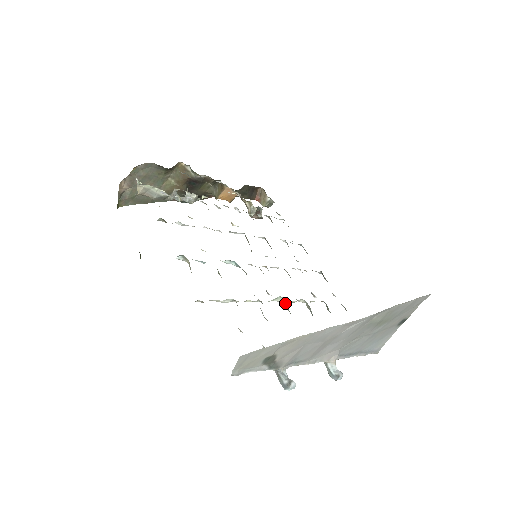
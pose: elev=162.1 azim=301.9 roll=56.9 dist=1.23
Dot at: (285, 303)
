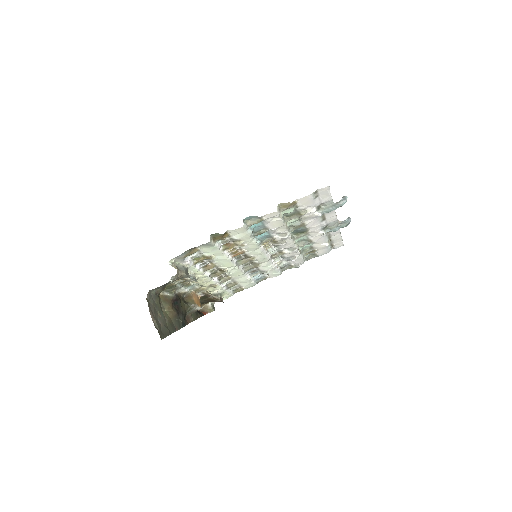
Dot at: (295, 238)
